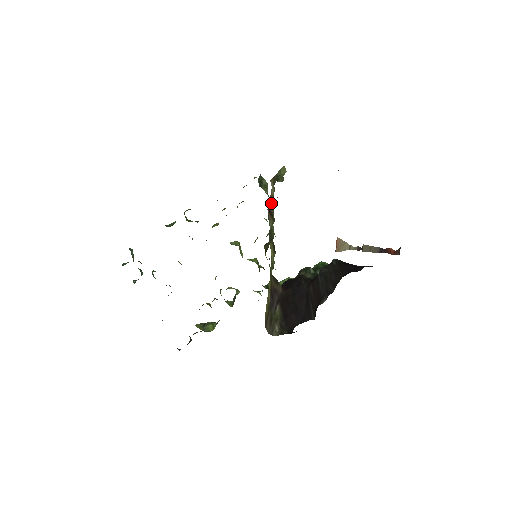
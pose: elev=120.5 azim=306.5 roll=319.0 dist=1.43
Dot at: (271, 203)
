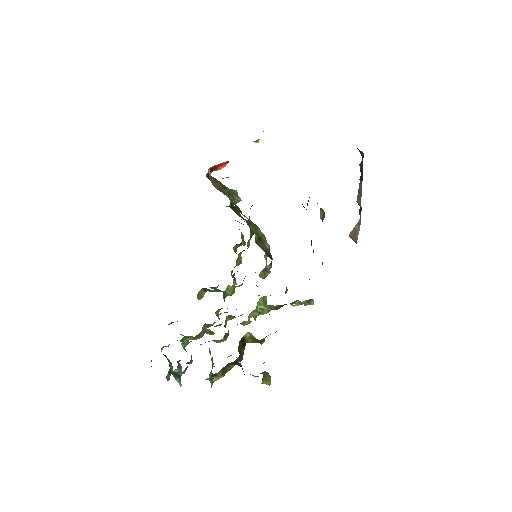
Dot at: (221, 191)
